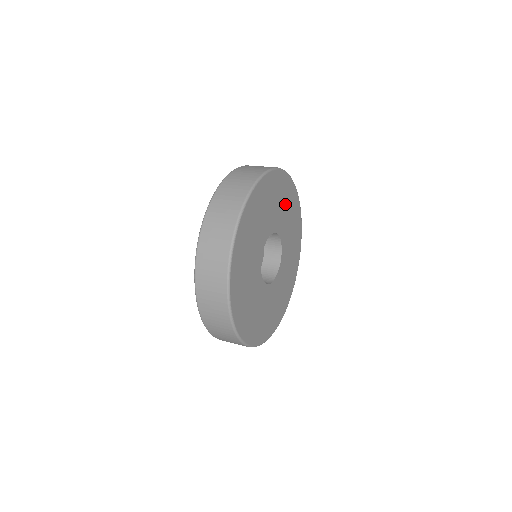
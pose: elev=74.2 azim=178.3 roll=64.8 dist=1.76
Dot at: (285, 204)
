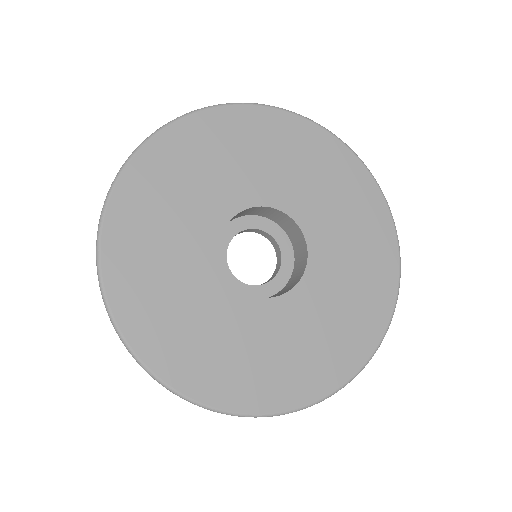
Dot at: (354, 231)
